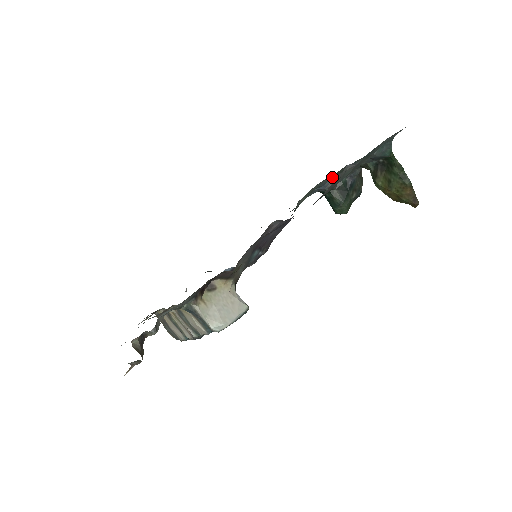
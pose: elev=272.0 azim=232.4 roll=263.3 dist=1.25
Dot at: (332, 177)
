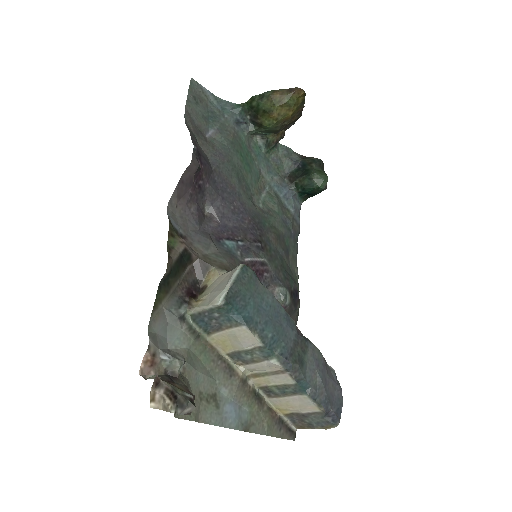
Dot at: (274, 176)
